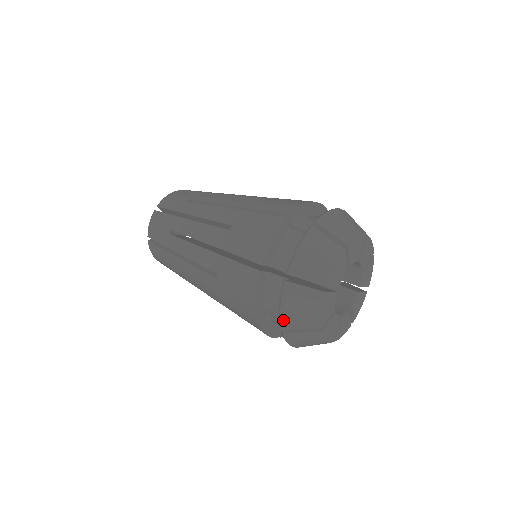
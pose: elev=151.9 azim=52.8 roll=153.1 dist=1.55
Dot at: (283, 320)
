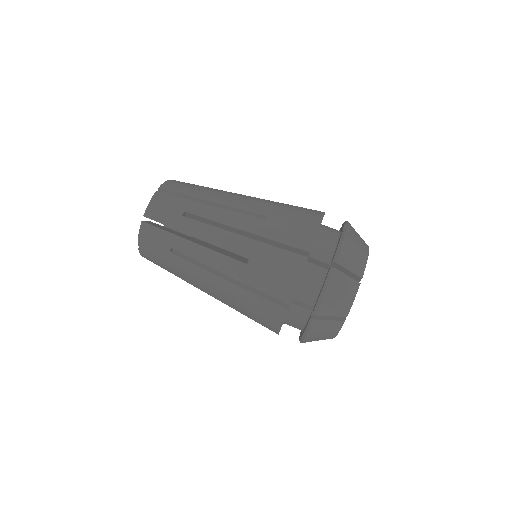
Dot at: (306, 340)
